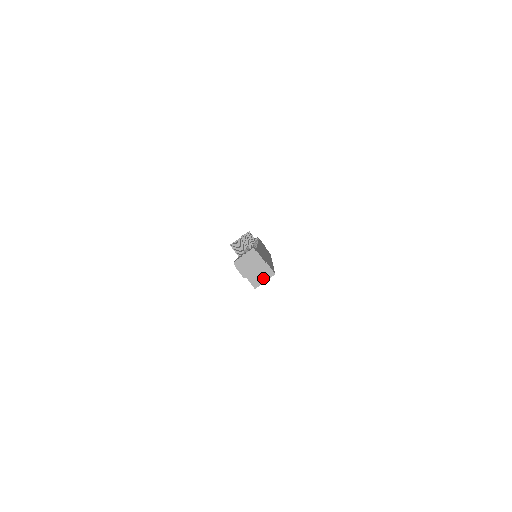
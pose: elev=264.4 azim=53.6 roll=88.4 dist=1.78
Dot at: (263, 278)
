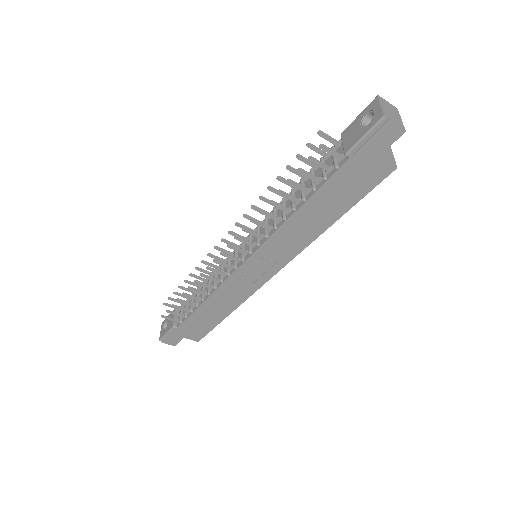
Dot at: (389, 152)
